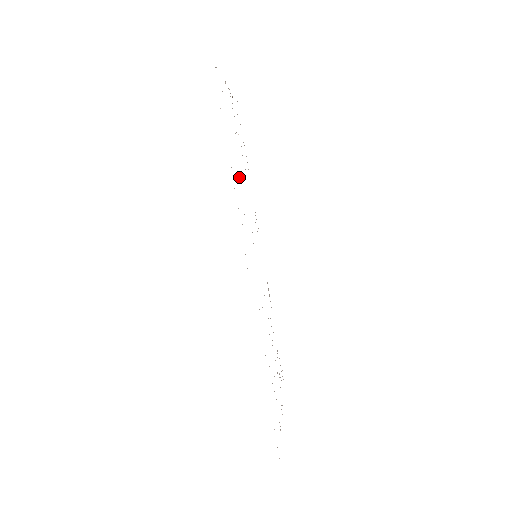
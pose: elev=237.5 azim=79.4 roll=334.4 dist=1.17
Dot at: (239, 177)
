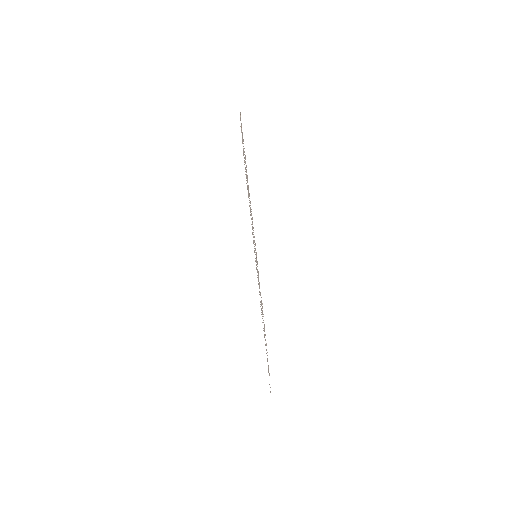
Dot at: occluded
